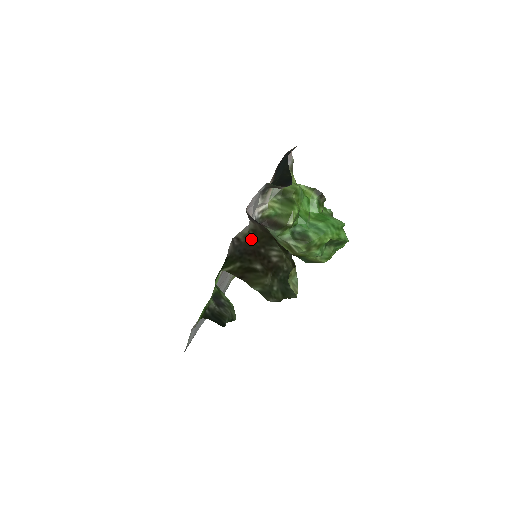
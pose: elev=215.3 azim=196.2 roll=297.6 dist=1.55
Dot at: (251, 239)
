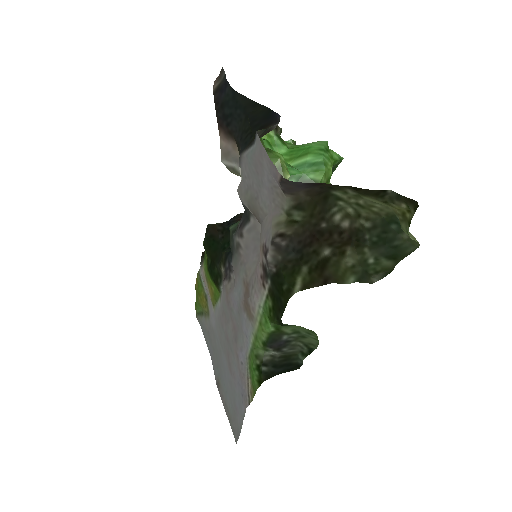
Dot at: (300, 221)
